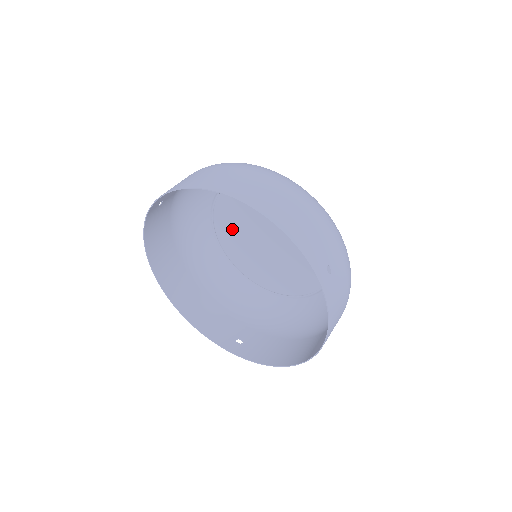
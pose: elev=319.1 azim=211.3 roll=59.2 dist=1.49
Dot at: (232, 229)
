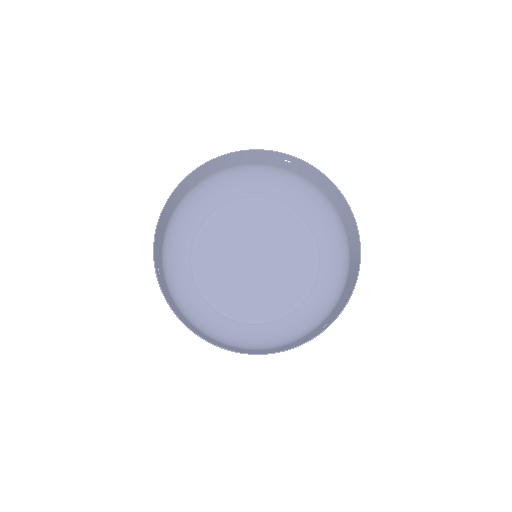
Dot at: (226, 287)
